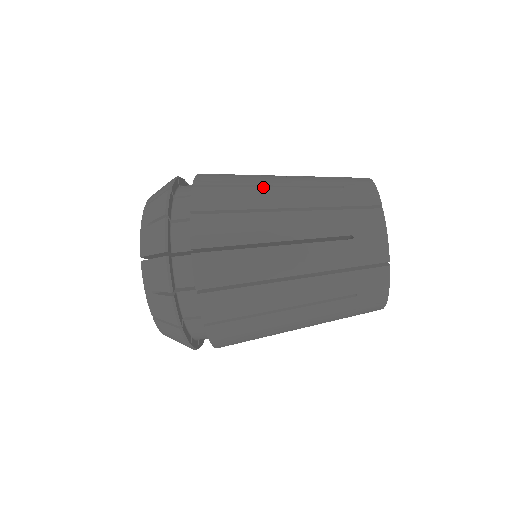
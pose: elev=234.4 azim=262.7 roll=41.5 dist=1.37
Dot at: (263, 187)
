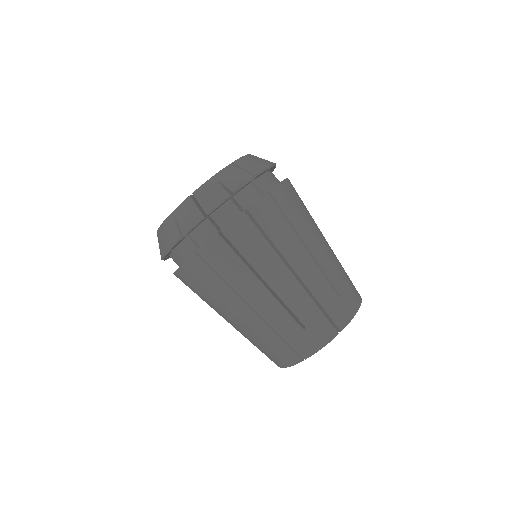
Dot at: (301, 242)
